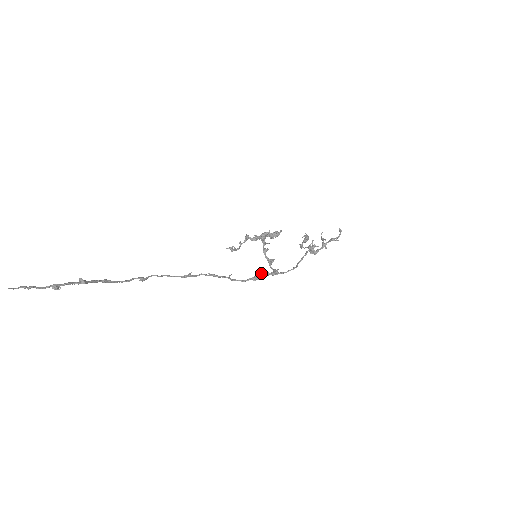
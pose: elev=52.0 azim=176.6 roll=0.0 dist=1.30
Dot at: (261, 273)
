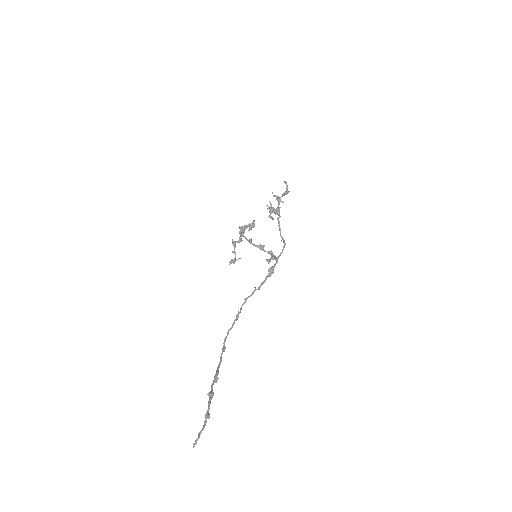
Dot at: (272, 268)
